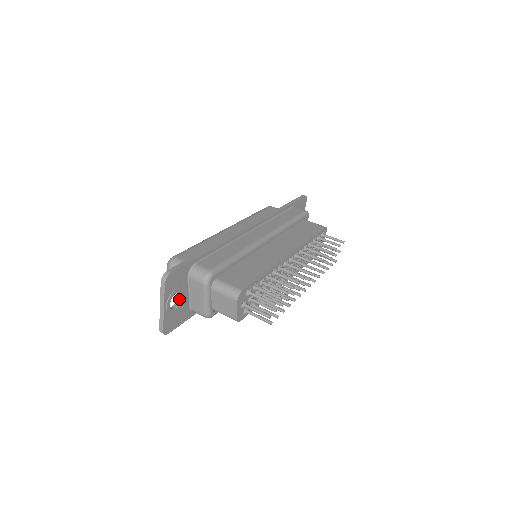
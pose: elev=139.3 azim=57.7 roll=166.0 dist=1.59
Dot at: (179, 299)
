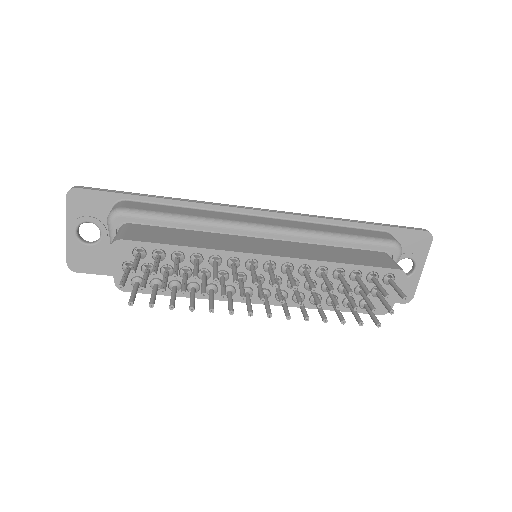
Dot at: (100, 237)
